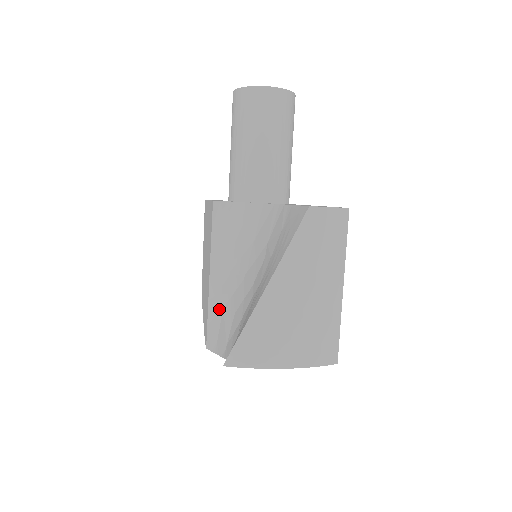
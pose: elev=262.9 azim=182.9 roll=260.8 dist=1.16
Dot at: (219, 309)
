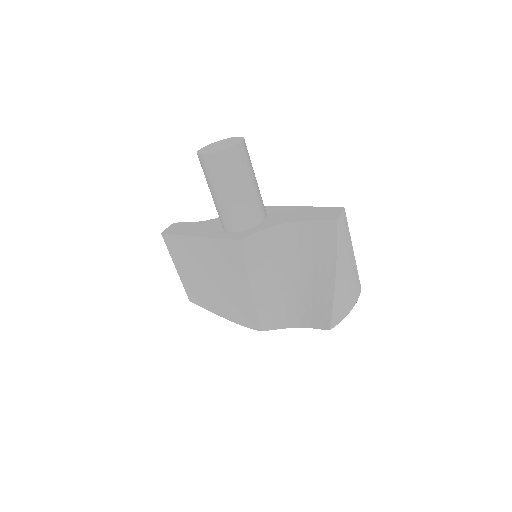
Dot at: (266, 303)
